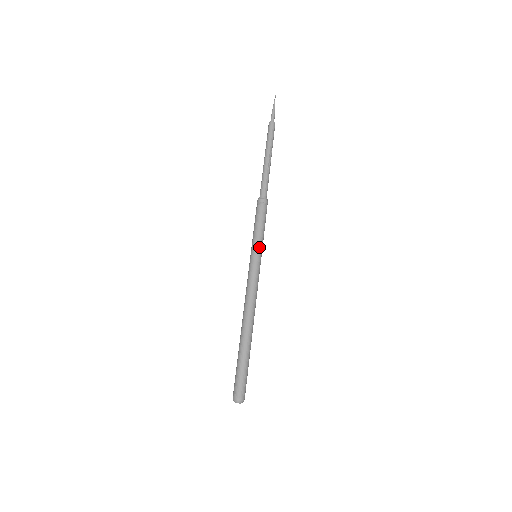
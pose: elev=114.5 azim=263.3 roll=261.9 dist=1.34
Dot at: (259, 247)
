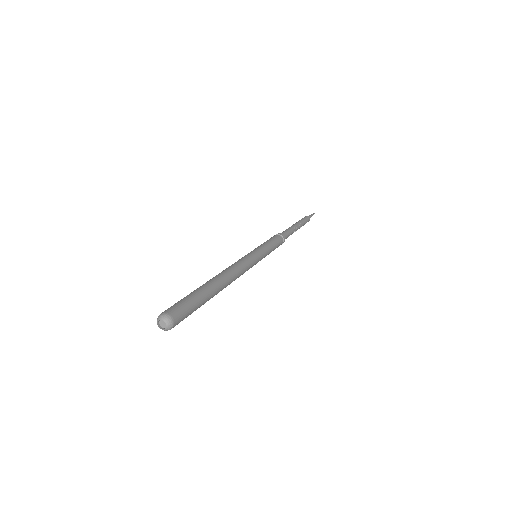
Dot at: (264, 250)
